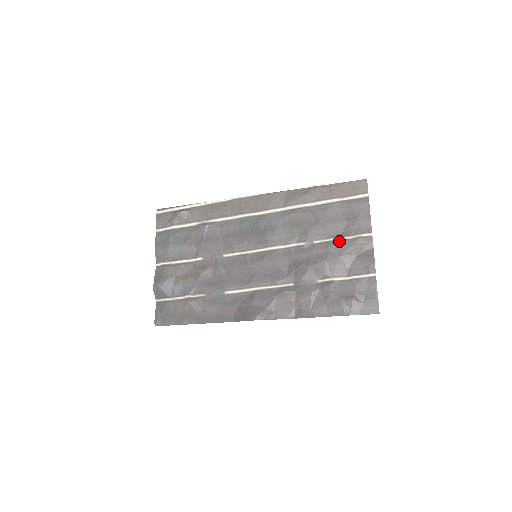
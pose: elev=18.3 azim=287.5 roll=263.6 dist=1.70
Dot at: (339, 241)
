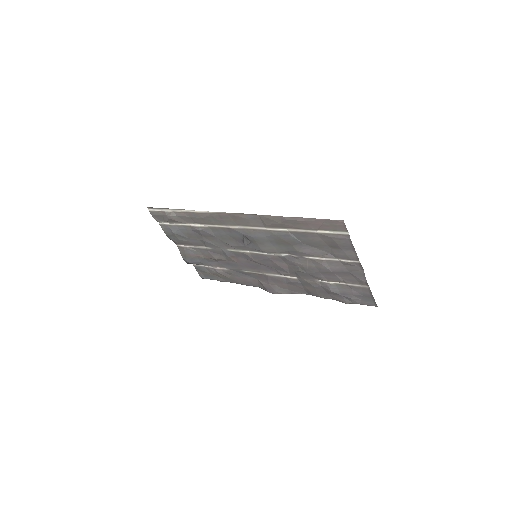
Dot at: (328, 261)
